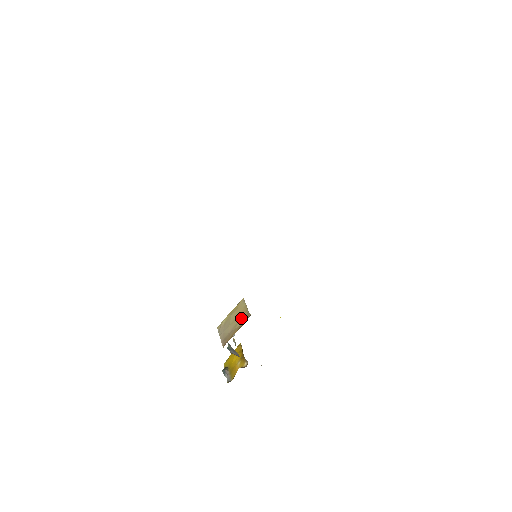
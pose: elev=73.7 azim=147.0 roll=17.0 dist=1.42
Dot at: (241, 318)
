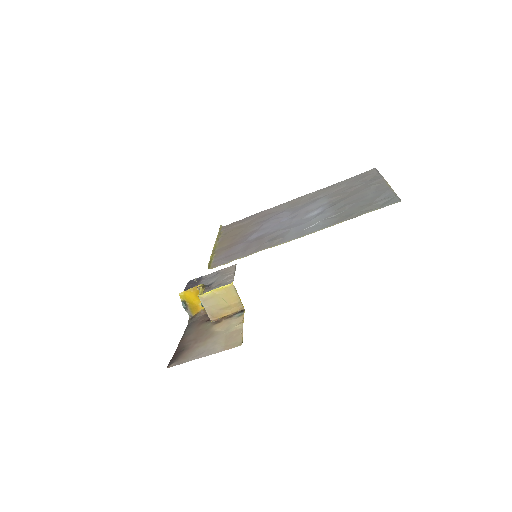
Dot at: (232, 305)
